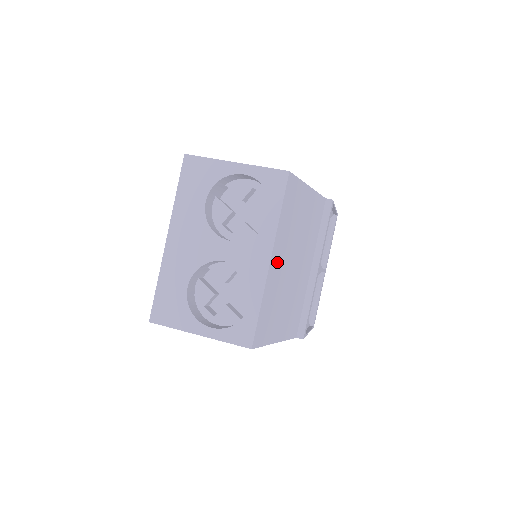
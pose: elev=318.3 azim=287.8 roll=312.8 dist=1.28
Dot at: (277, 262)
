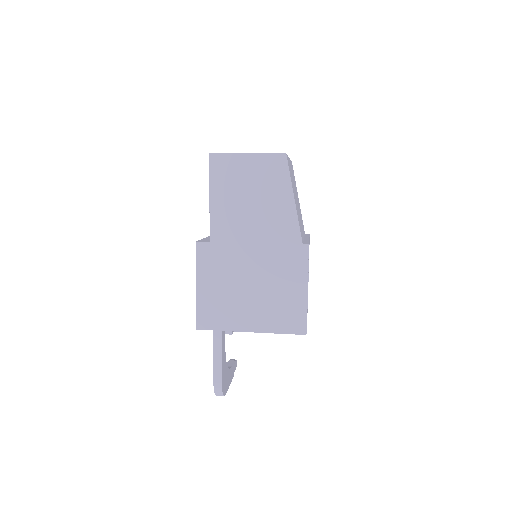
Dot at: (291, 170)
